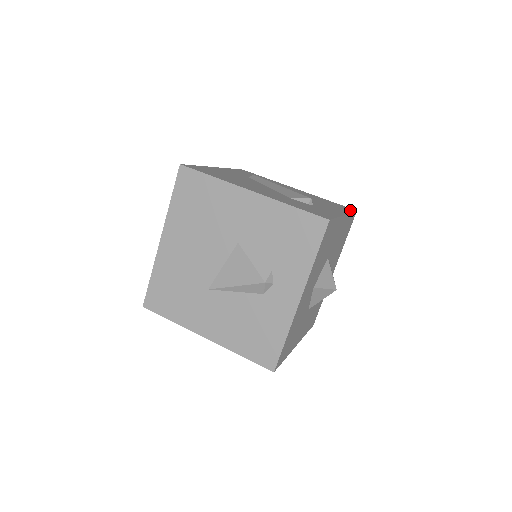
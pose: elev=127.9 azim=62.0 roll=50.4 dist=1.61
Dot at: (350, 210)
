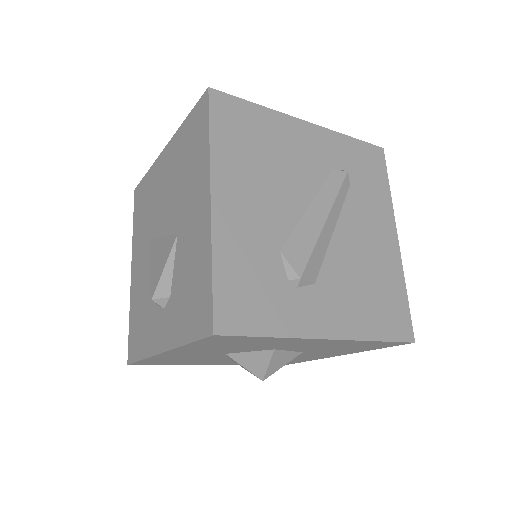
Dot at: (391, 334)
